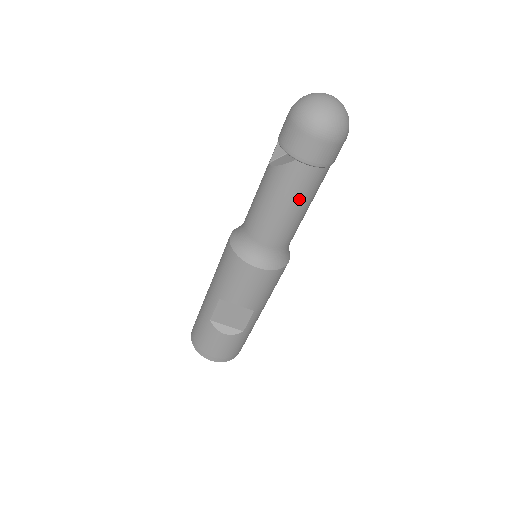
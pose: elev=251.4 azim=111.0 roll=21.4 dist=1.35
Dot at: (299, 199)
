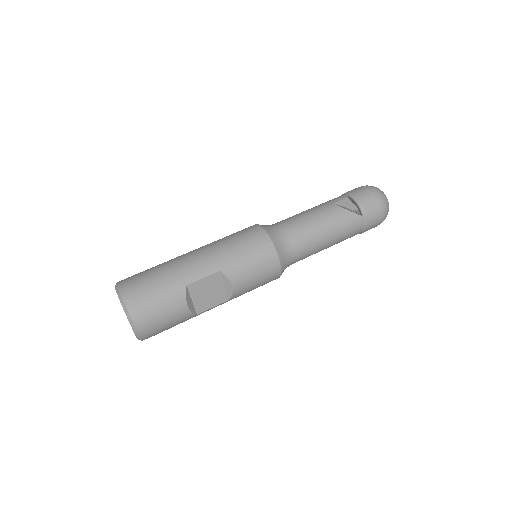
Dot at: (339, 239)
